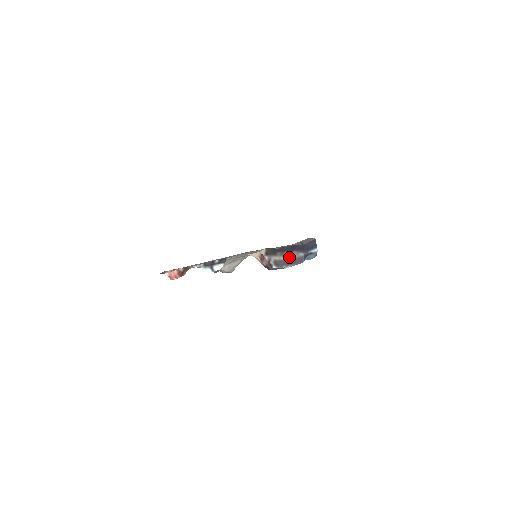
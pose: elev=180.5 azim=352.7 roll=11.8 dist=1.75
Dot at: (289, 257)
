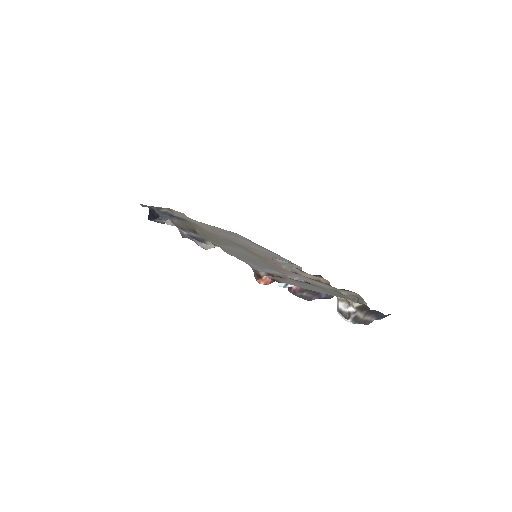
Dot at: (366, 318)
